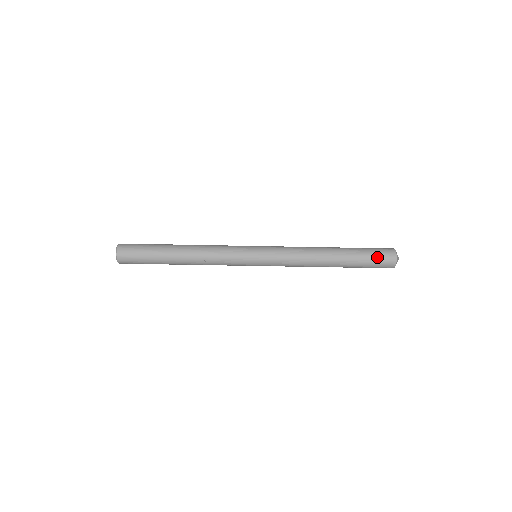
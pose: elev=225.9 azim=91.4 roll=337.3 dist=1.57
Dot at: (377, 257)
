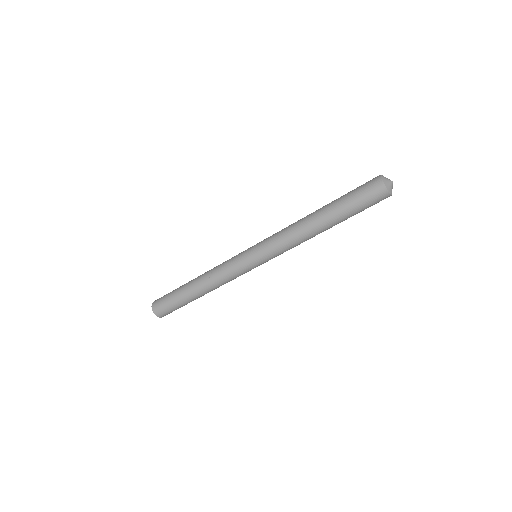
Dot at: (360, 188)
